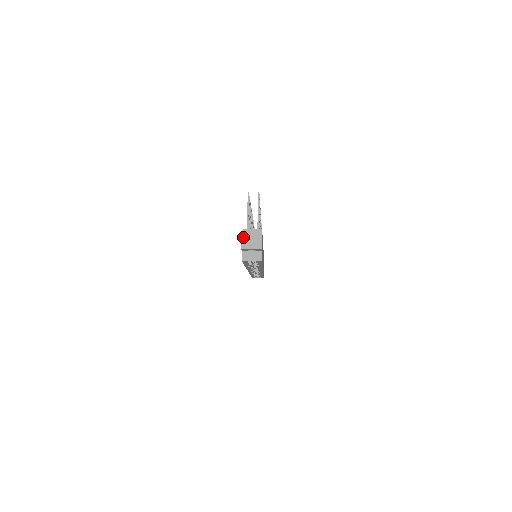
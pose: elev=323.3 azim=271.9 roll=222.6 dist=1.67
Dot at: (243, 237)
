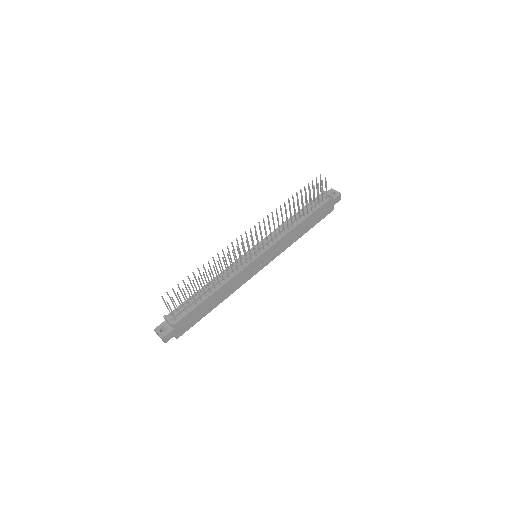
Dot at: (155, 331)
